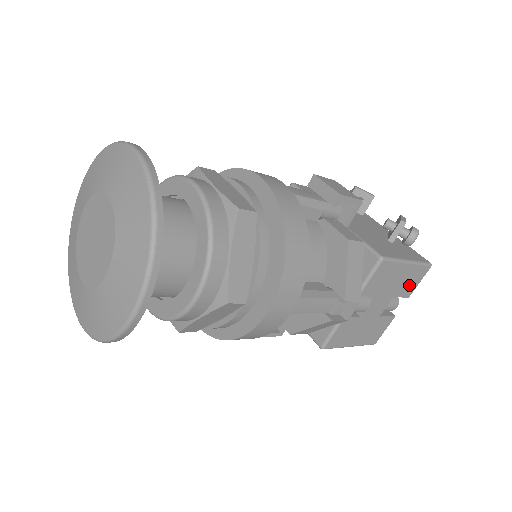
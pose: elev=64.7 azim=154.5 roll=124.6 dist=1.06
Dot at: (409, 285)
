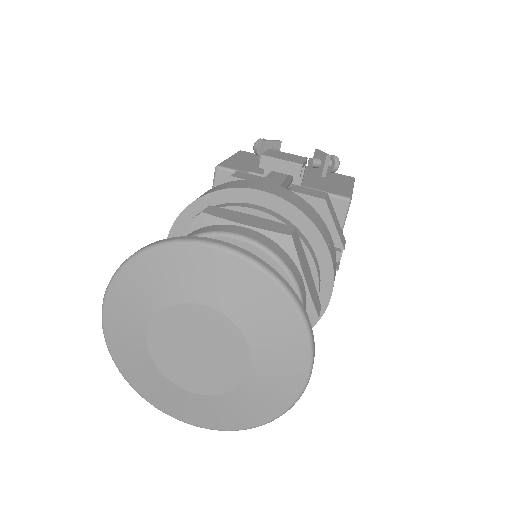
Dot at: occluded
